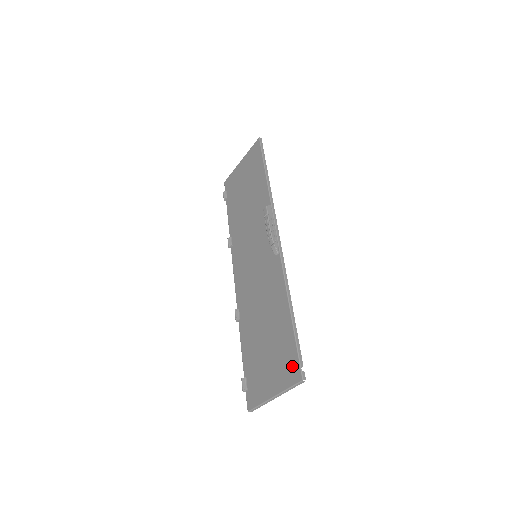
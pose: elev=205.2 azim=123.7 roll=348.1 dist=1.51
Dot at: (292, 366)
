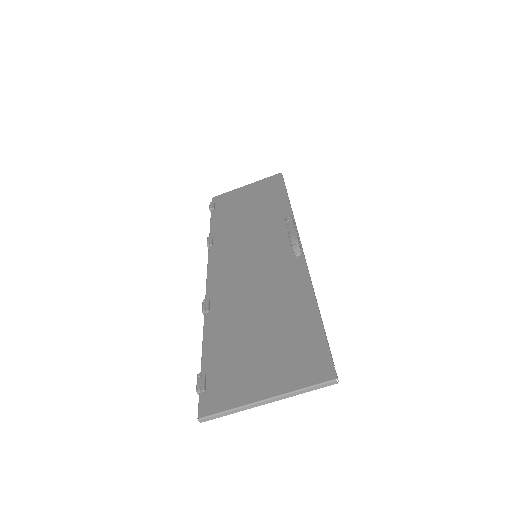
Dot at: (315, 362)
